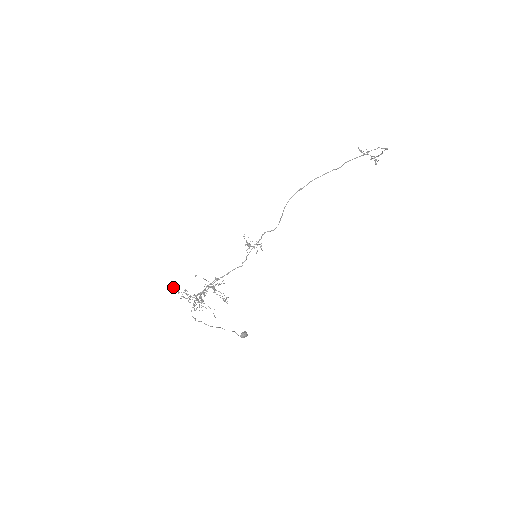
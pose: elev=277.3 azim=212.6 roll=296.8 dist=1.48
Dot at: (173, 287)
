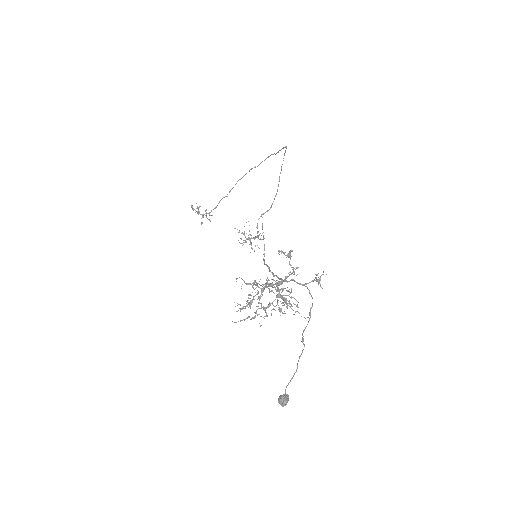
Dot at: (281, 250)
